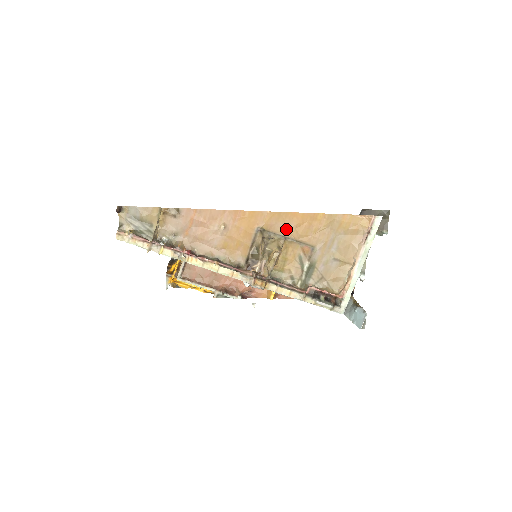
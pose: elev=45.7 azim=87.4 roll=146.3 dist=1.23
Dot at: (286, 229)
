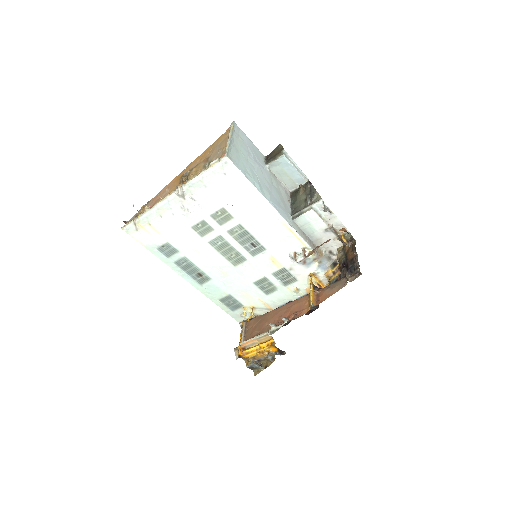
Dot at: (195, 165)
